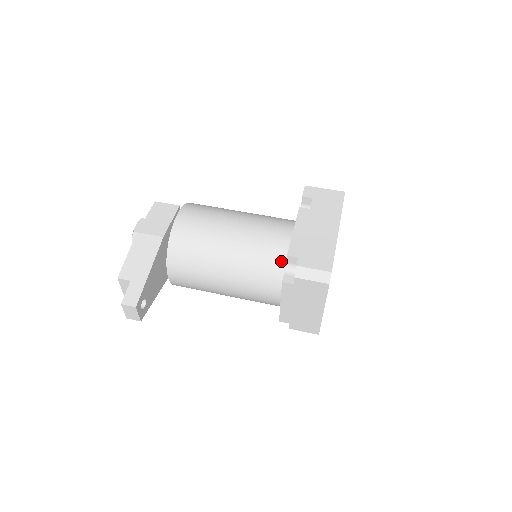
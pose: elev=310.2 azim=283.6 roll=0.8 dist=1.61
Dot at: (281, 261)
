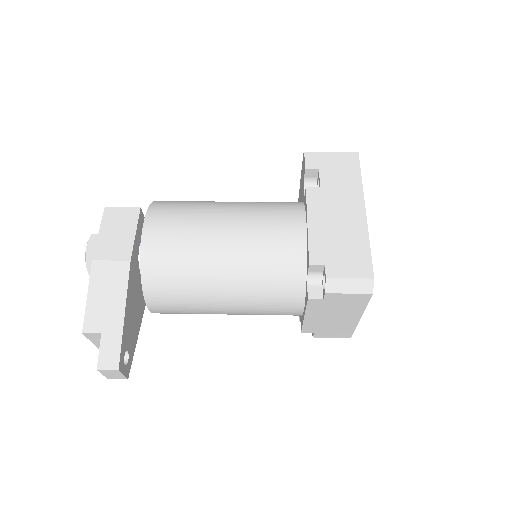
Dot at: (299, 269)
